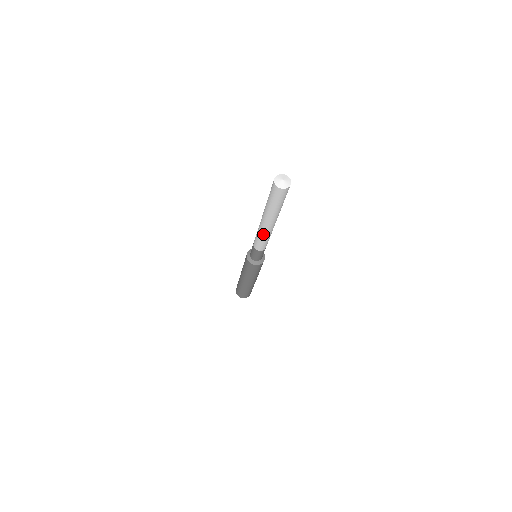
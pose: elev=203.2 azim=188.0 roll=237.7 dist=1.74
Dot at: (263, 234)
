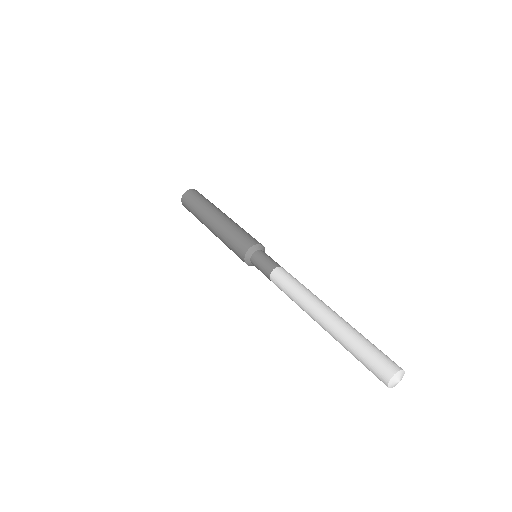
Dot at: occluded
